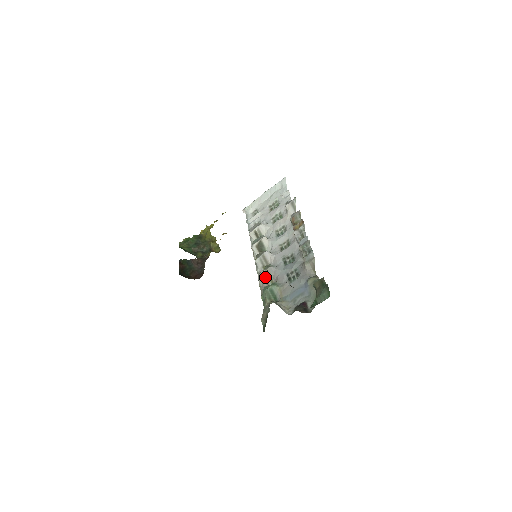
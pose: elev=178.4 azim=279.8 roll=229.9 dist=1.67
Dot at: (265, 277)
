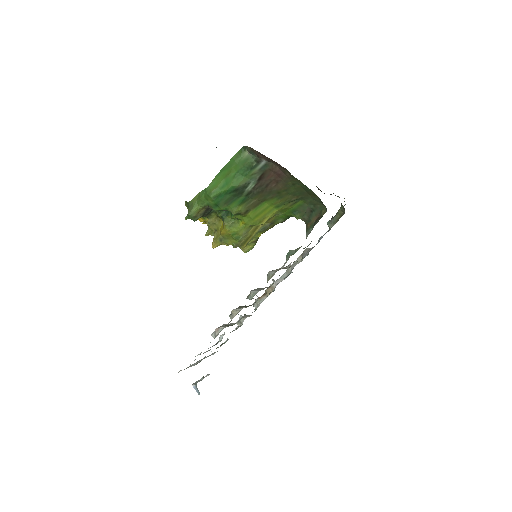
Dot at: (277, 269)
